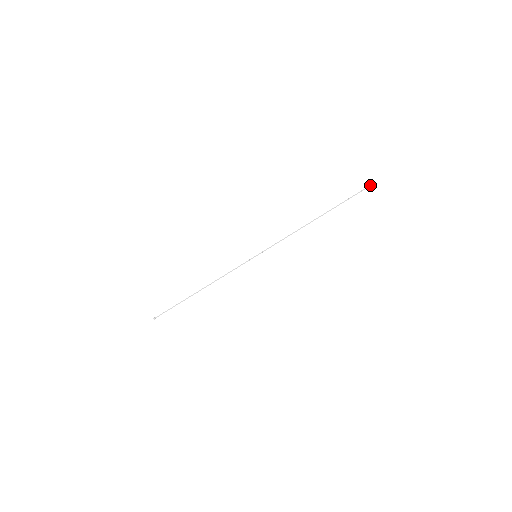
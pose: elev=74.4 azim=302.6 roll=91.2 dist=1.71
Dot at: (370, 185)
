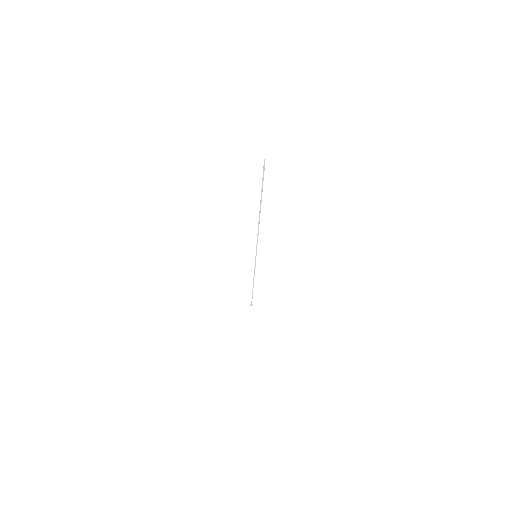
Dot at: occluded
